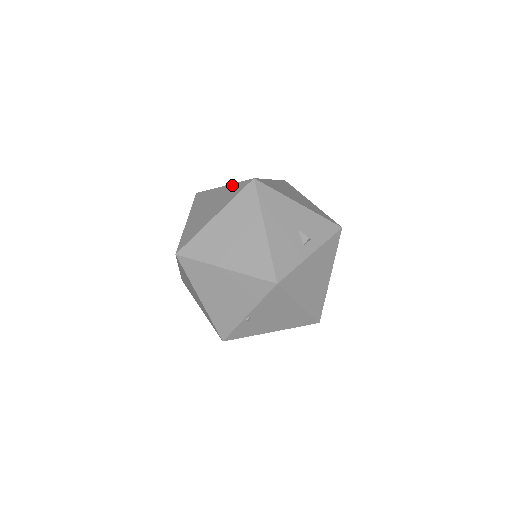
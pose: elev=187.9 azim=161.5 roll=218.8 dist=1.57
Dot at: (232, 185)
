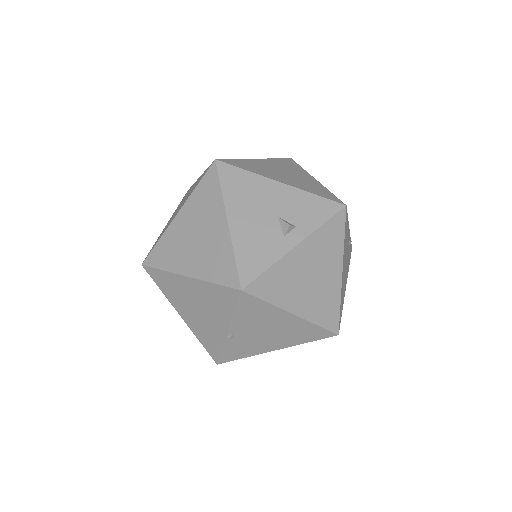
Dot at: (203, 173)
